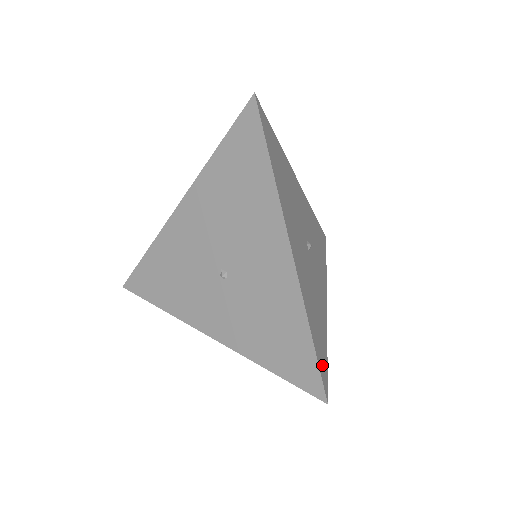
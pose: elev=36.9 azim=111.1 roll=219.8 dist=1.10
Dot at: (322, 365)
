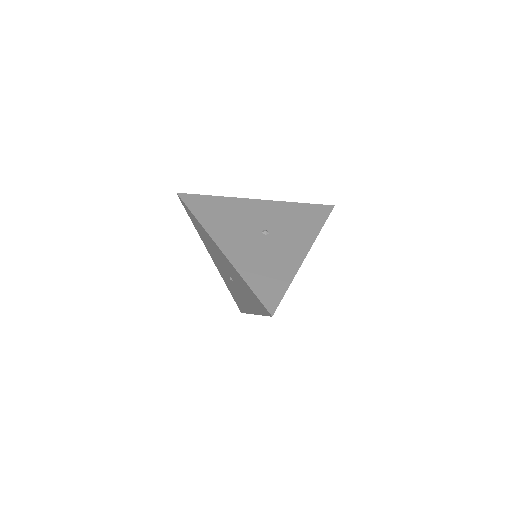
Dot at: (268, 296)
